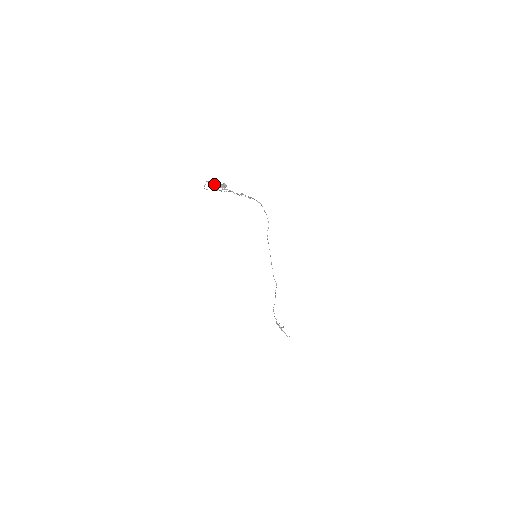
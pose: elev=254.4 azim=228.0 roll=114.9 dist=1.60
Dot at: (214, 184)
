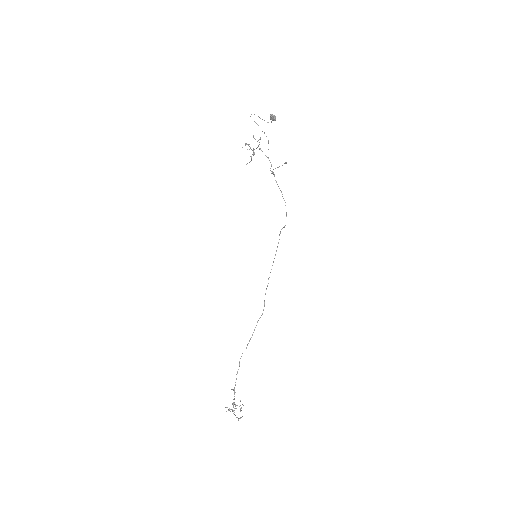
Dot at: occluded
